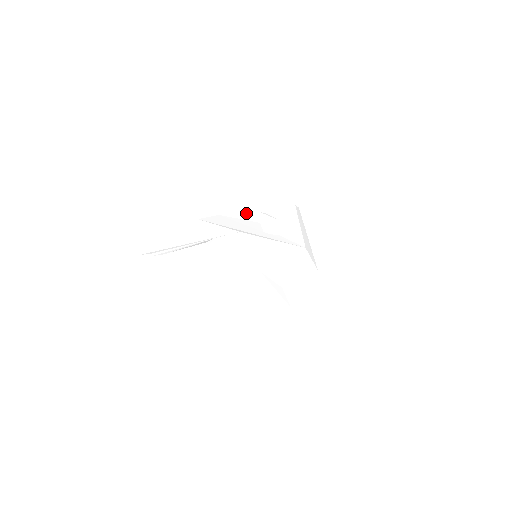
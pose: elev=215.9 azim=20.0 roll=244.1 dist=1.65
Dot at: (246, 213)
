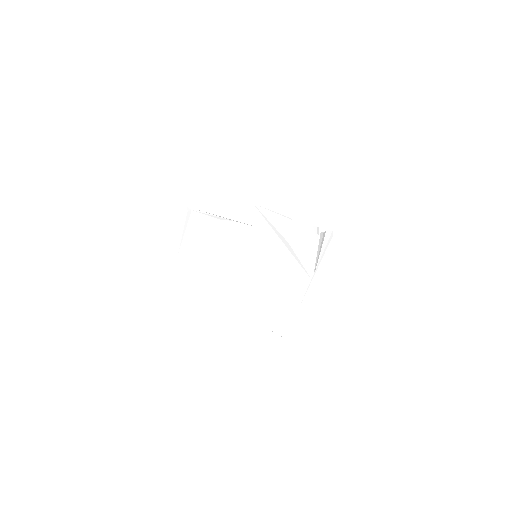
Dot at: occluded
